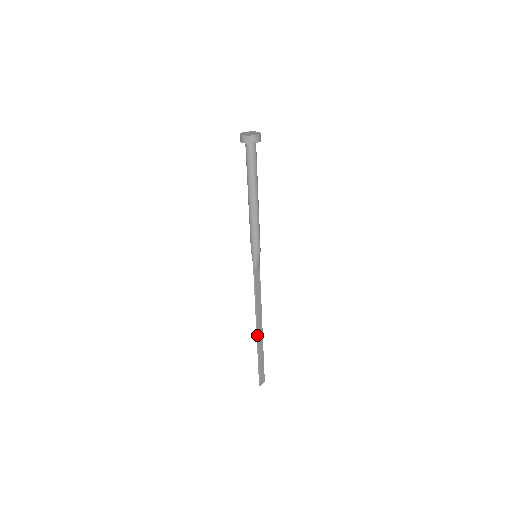
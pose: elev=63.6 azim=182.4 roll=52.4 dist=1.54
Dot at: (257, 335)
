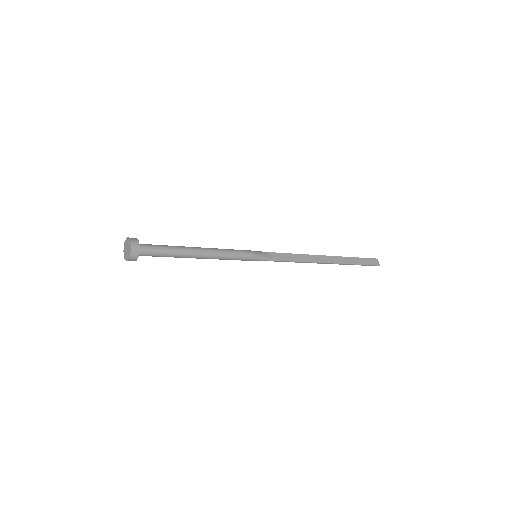
Dot at: occluded
